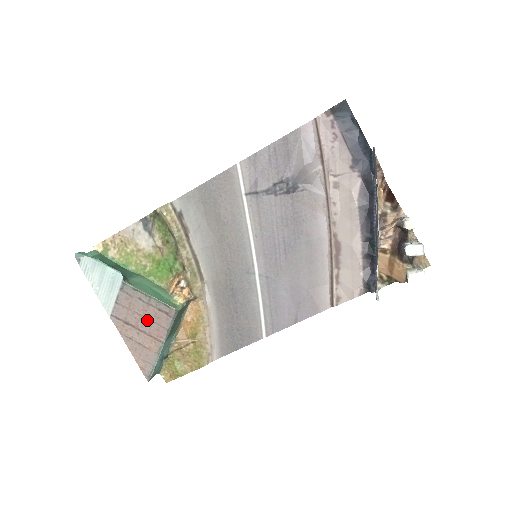
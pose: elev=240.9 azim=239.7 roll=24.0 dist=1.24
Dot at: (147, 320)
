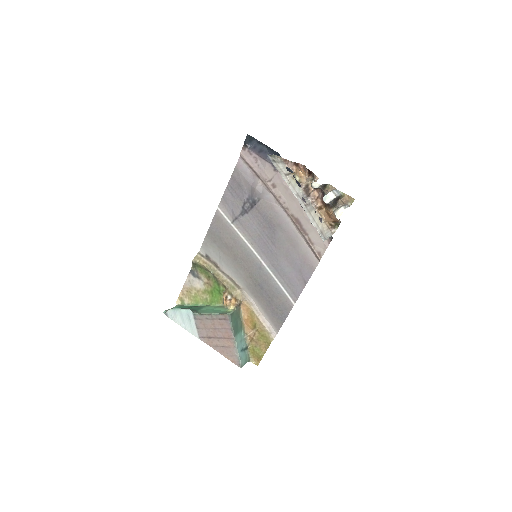
Dot at: (218, 329)
